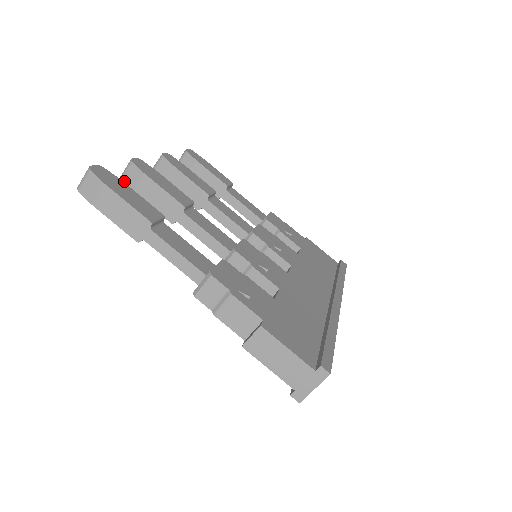
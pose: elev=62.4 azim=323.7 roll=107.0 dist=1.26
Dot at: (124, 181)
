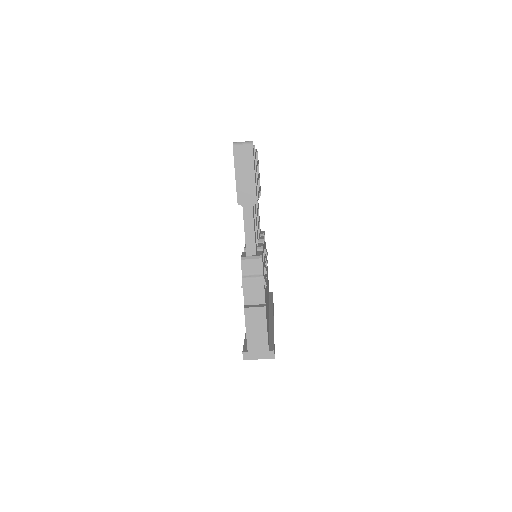
Dot at: occluded
